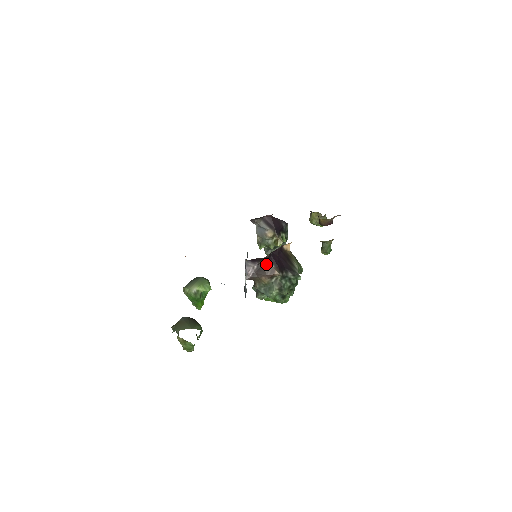
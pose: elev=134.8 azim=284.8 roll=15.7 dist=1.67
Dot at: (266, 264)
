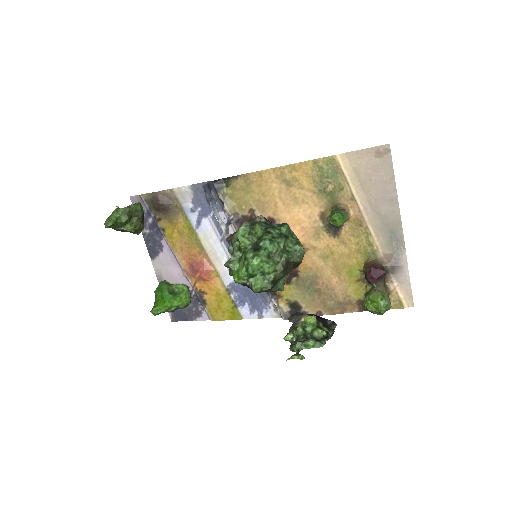
Dot at: occluded
